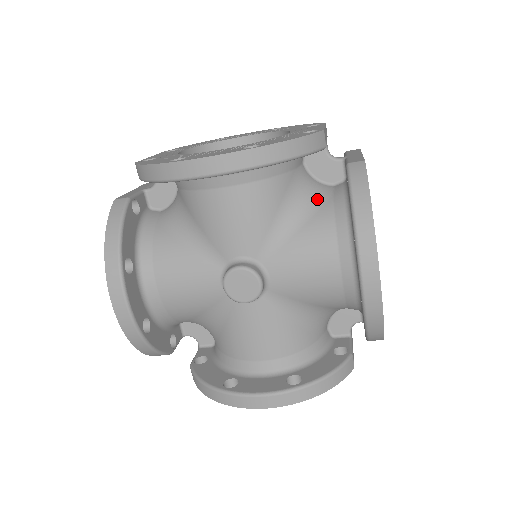
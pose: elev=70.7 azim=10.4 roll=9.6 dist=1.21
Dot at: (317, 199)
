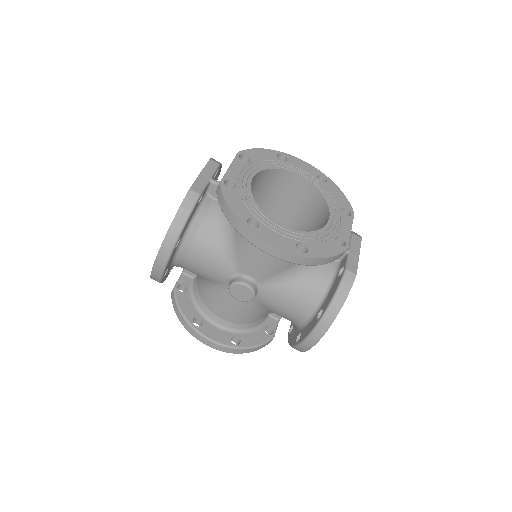
Dot at: occluded
